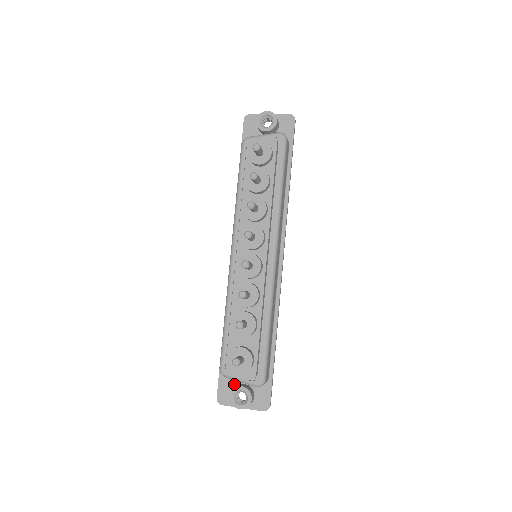
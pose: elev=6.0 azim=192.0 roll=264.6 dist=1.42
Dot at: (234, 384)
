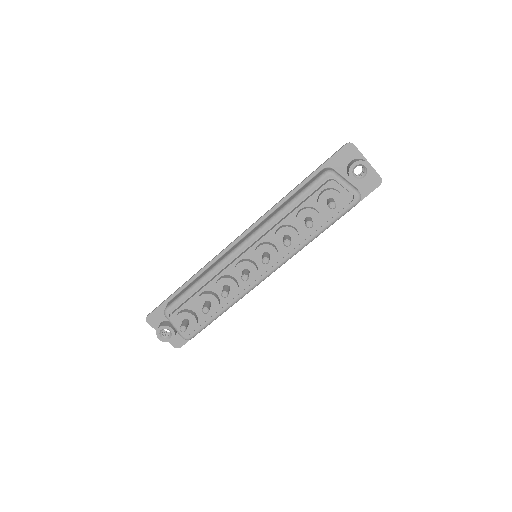
Dot at: occluded
